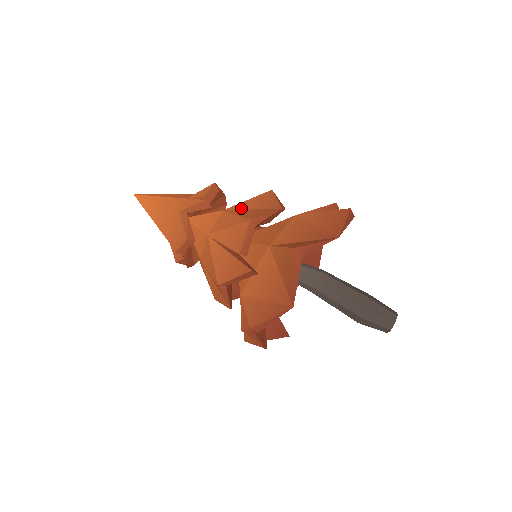
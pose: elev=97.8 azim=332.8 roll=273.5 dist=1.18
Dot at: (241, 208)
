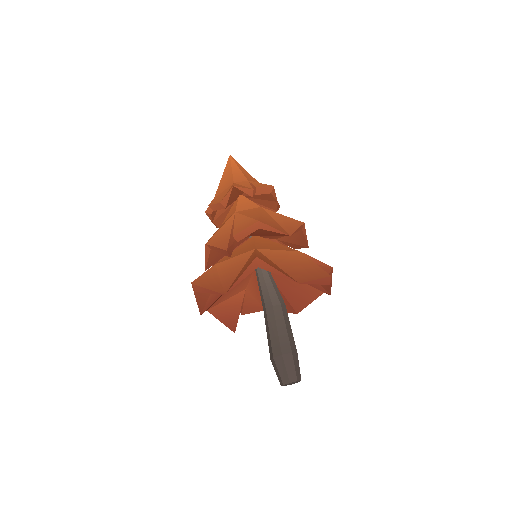
Dot at: (271, 215)
